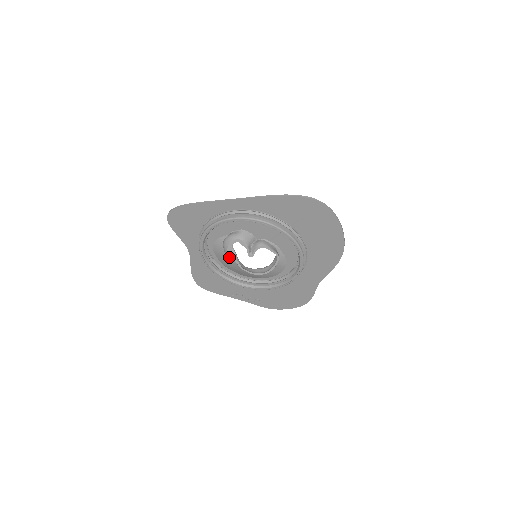
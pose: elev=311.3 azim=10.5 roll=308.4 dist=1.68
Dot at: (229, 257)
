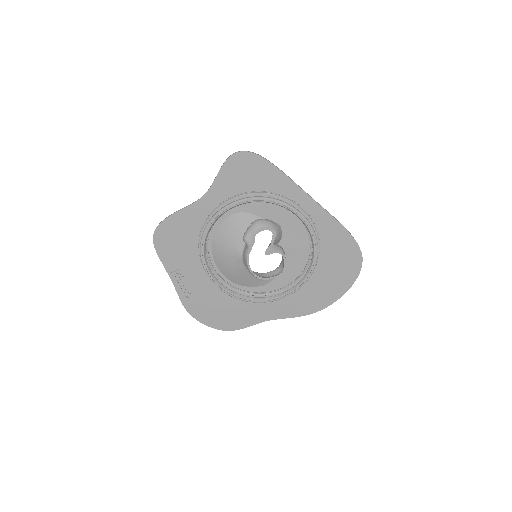
Dot at: (250, 237)
